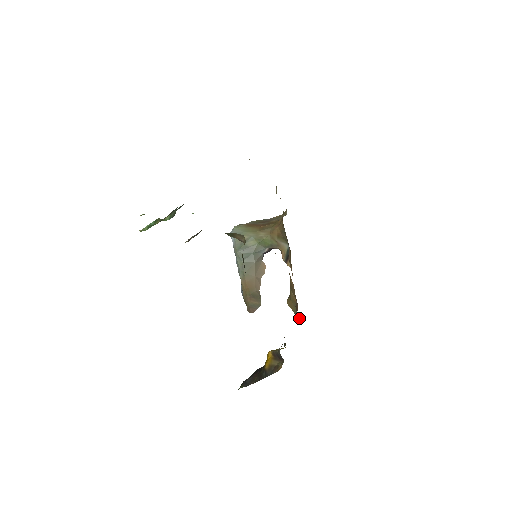
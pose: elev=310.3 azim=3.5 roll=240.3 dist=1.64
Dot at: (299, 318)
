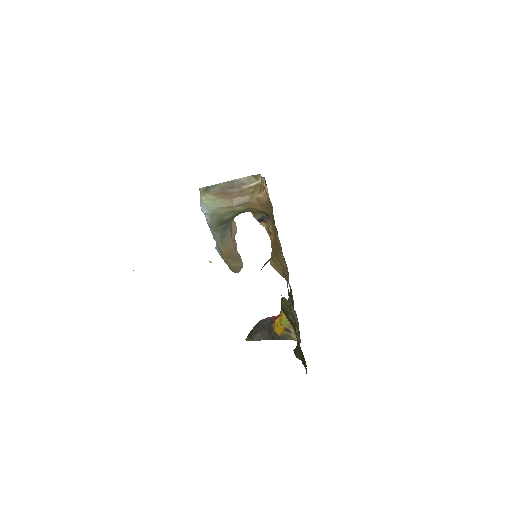
Dot at: occluded
